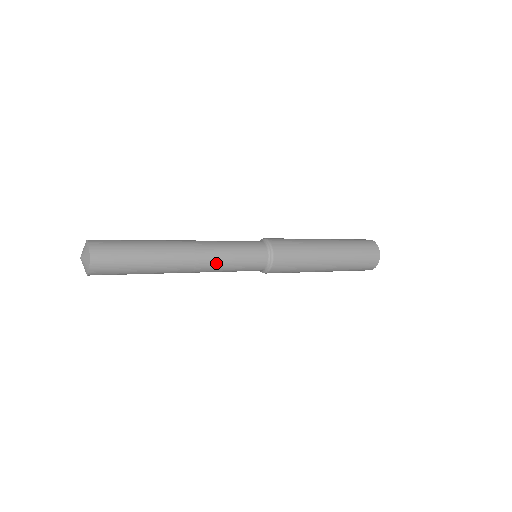
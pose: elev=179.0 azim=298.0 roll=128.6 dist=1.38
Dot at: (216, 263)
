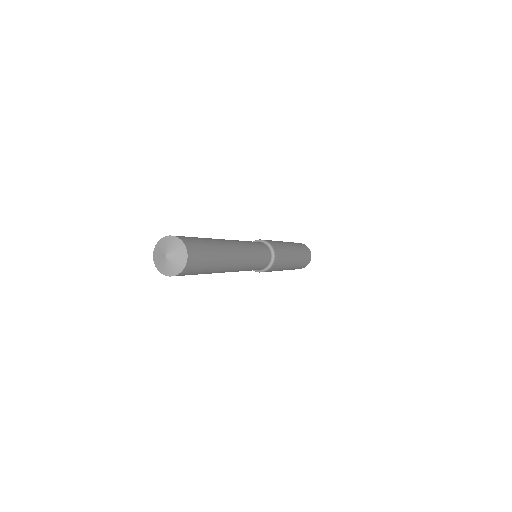
Dot at: (245, 267)
